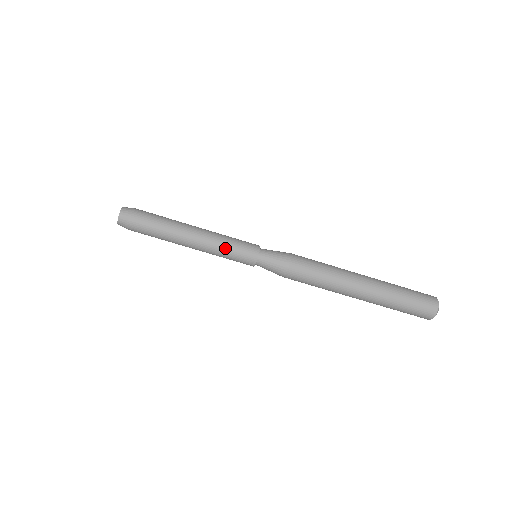
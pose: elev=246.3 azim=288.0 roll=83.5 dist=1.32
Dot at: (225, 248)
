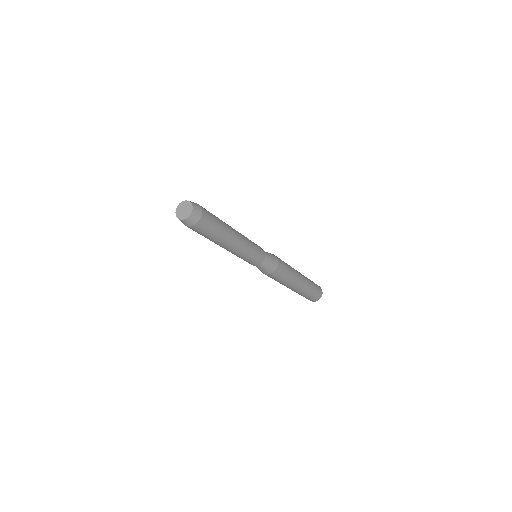
Dot at: (250, 250)
